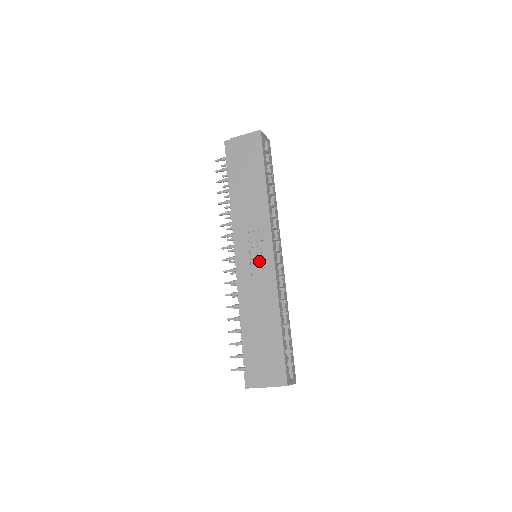
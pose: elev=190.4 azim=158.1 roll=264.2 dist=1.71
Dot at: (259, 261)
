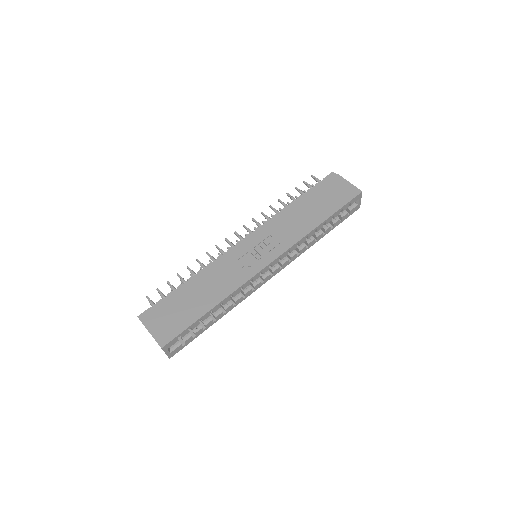
Dot at: (253, 259)
